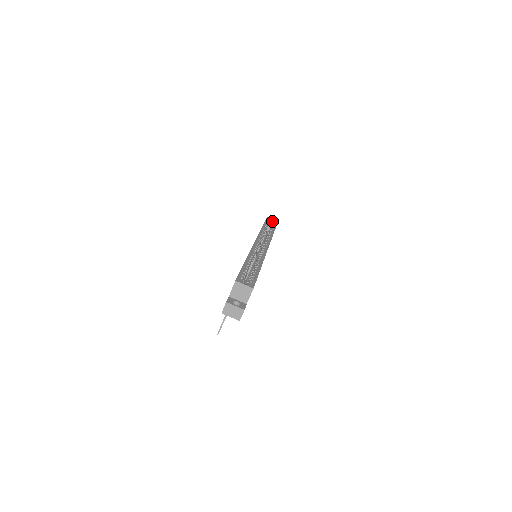
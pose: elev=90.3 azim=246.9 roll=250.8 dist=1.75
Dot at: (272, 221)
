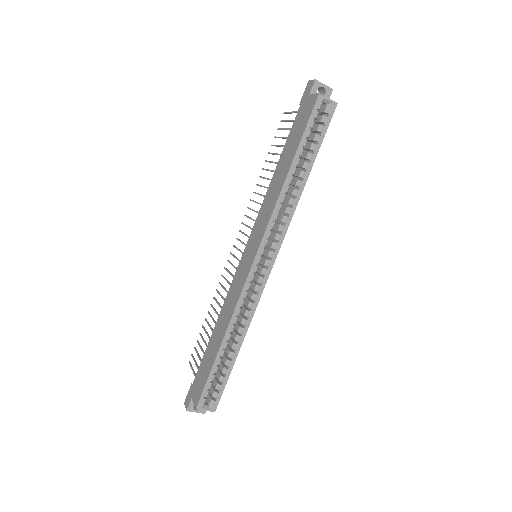
Dot at: (326, 103)
